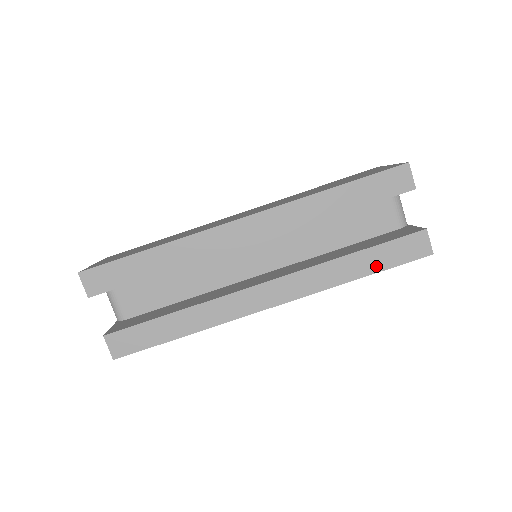
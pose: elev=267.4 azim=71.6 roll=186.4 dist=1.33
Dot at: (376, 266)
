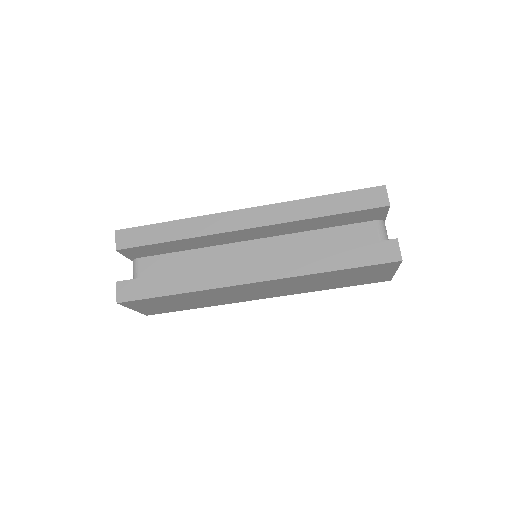
Dot at: (349, 263)
